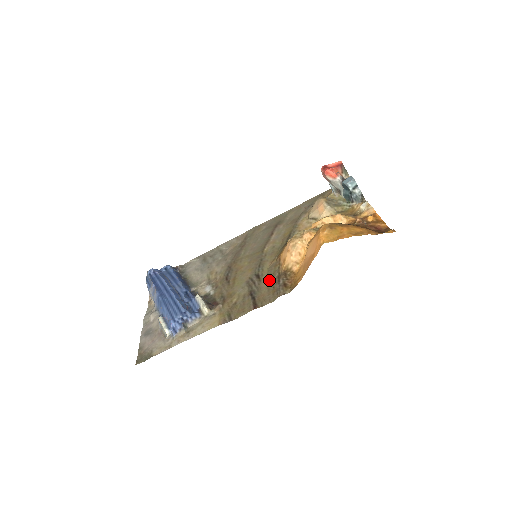
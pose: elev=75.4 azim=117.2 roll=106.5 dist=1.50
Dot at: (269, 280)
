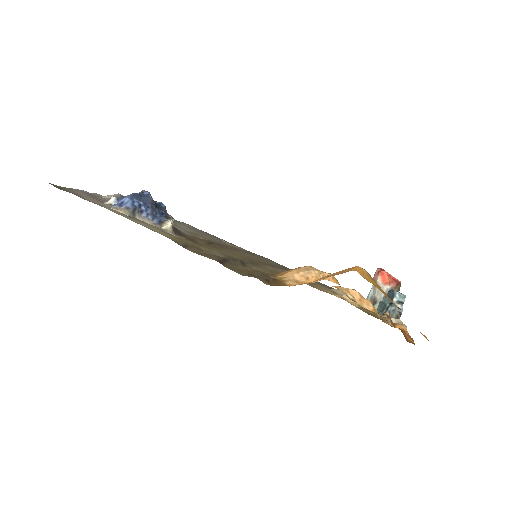
Dot at: (252, 271)
